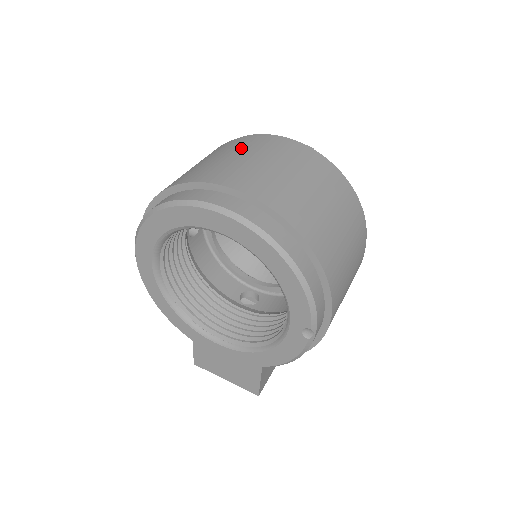
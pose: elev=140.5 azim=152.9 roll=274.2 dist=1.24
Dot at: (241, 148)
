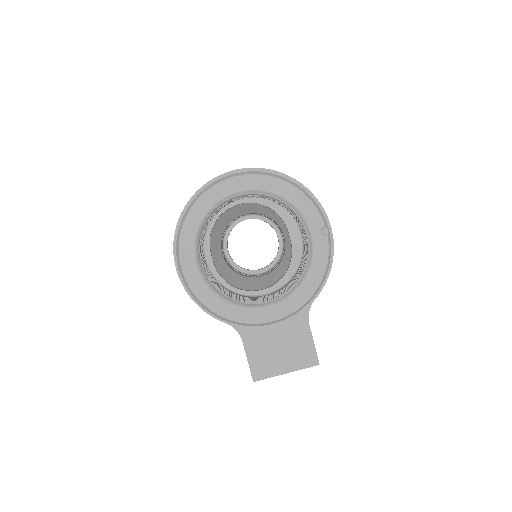
Dot at: occluded
